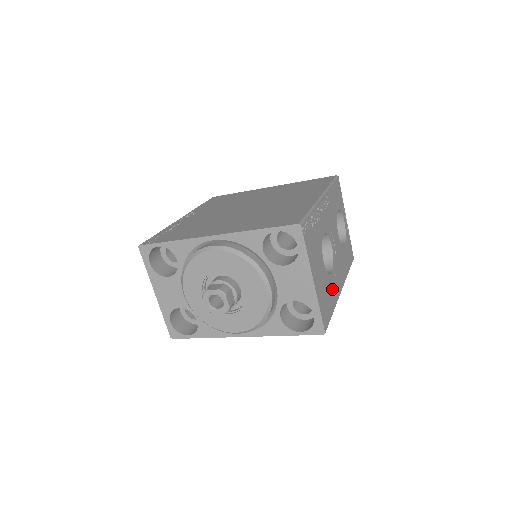
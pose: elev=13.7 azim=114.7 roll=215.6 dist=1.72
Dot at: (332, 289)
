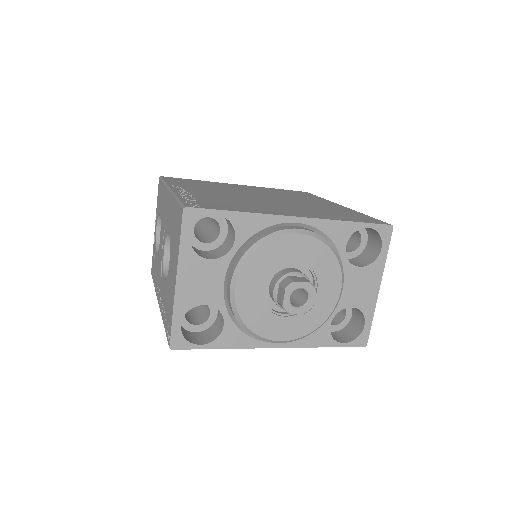
Dot at: occluded
